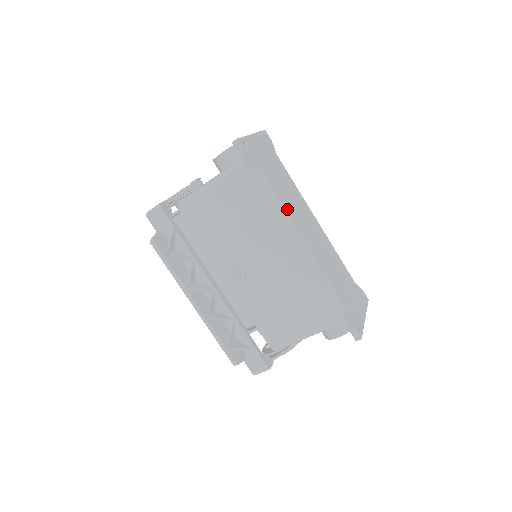
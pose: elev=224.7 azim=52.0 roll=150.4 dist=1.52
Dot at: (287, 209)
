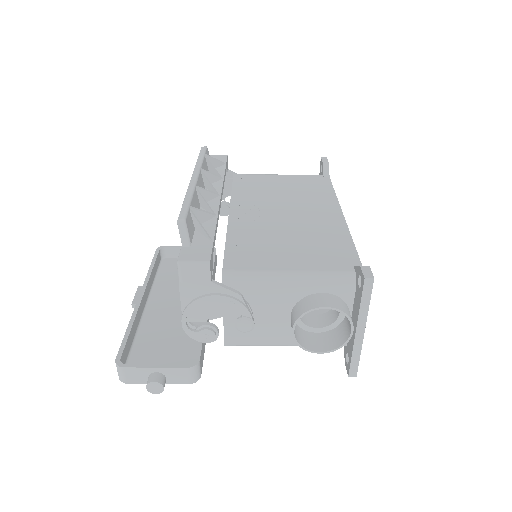
Dot at: occluded
